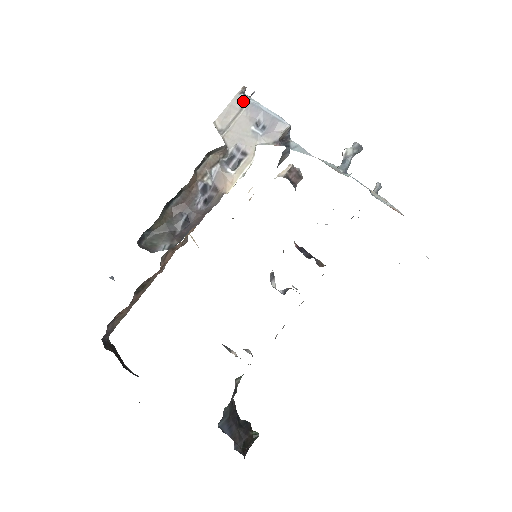
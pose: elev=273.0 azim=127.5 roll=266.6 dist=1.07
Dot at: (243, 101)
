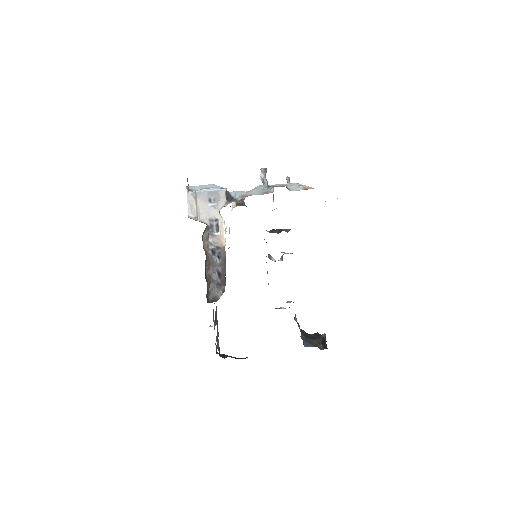
Dot at: (193, 195)
